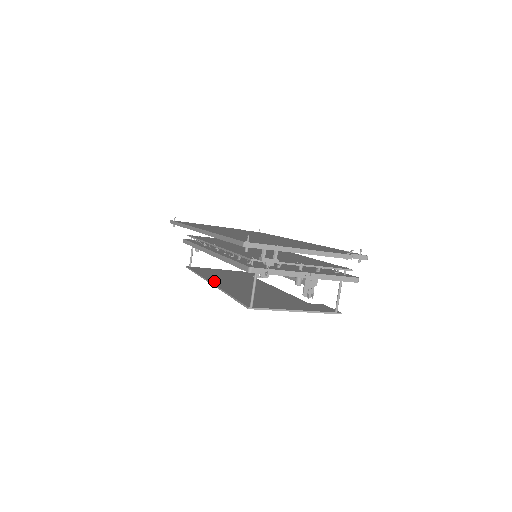
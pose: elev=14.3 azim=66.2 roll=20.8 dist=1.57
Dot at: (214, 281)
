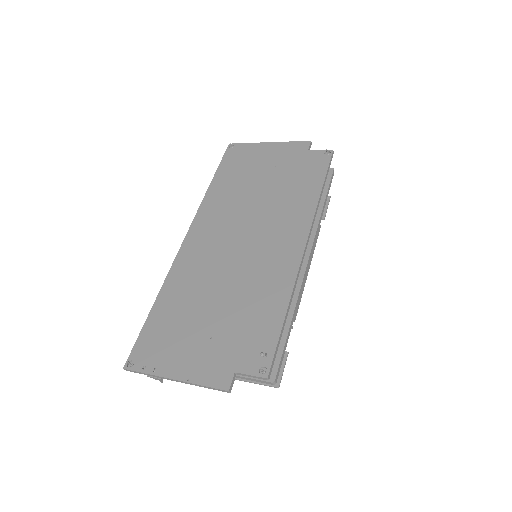
Dot at: occluded
